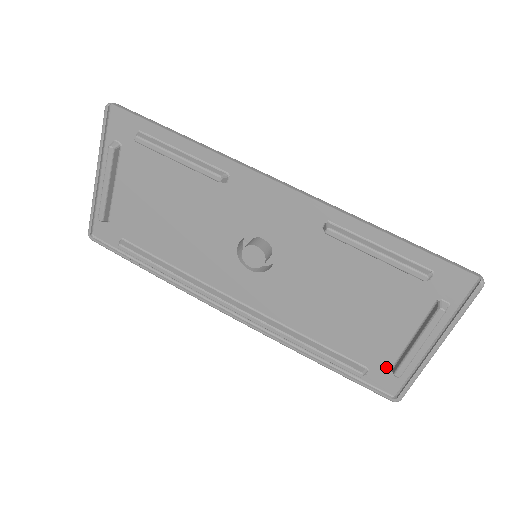
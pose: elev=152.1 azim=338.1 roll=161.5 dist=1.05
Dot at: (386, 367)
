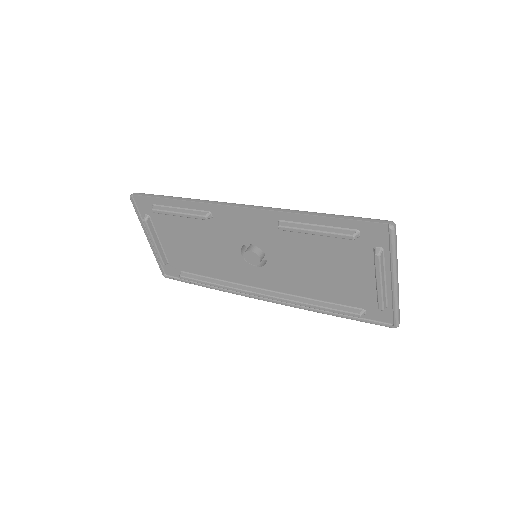
Dot at: (374, 305)
